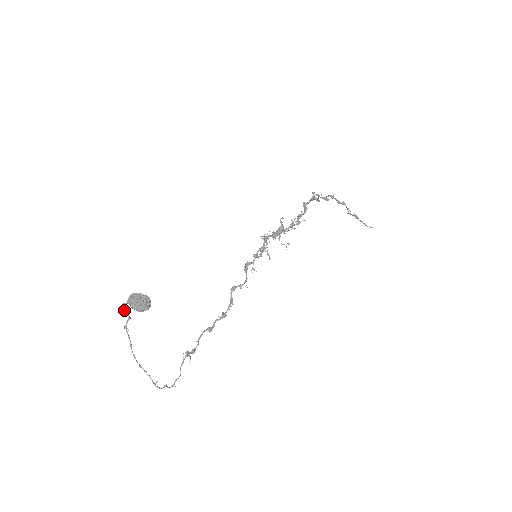
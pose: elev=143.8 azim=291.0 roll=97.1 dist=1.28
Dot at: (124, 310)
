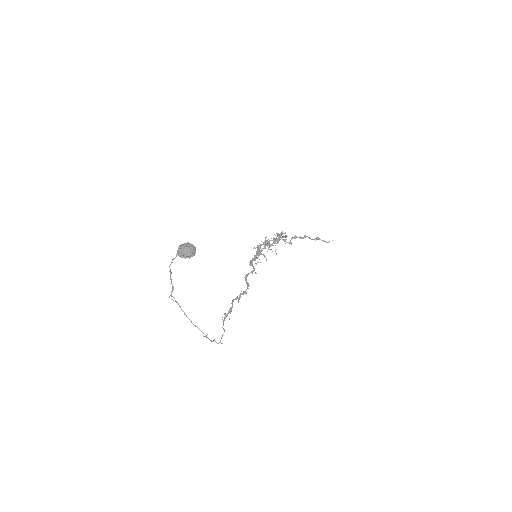
Dot at: (171, 273)
